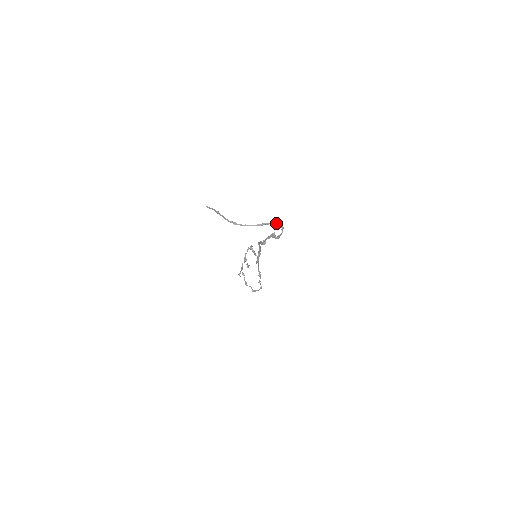
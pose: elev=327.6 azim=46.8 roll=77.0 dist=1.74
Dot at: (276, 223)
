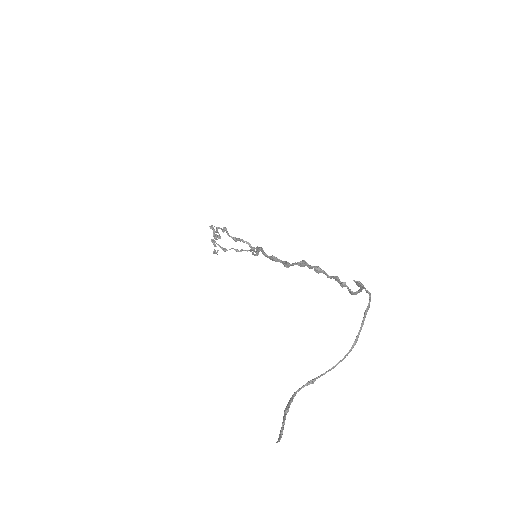
Dot at: (367, 308)
